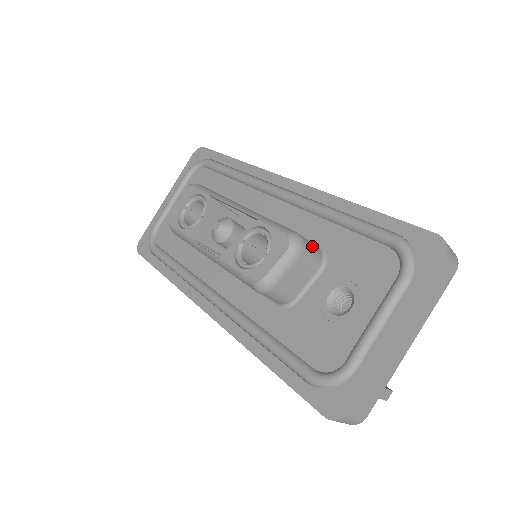
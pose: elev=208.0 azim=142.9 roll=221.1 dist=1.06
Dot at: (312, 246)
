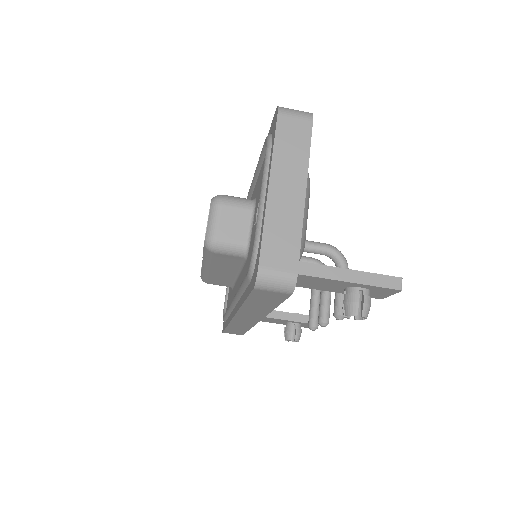
Dot at: (237, 197)
